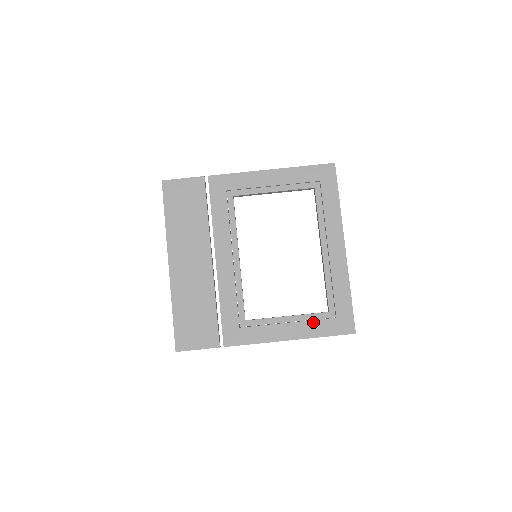
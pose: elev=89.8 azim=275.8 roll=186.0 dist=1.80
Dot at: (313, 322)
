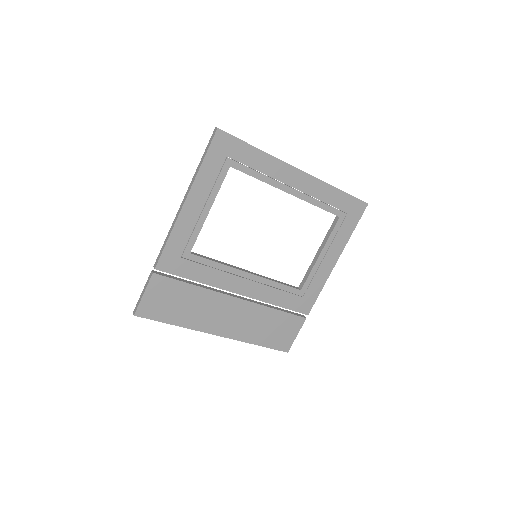
Dot at: (338, 235)
